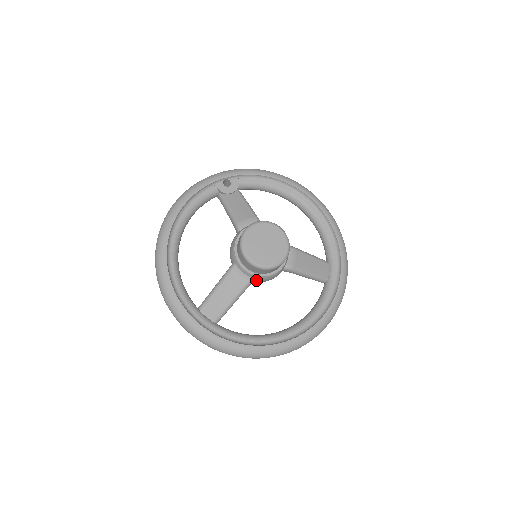
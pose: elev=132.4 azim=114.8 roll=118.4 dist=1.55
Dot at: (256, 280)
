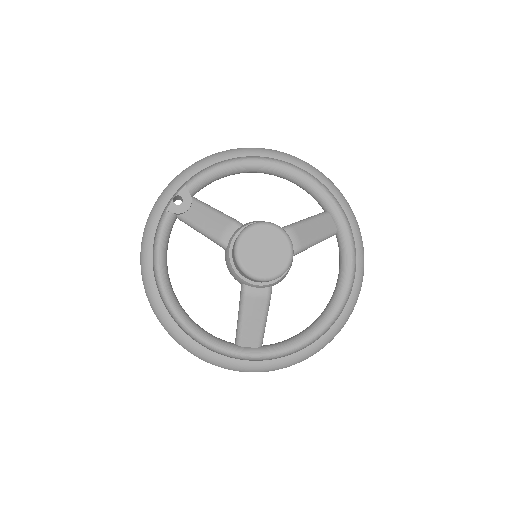
Dot at: occluded
